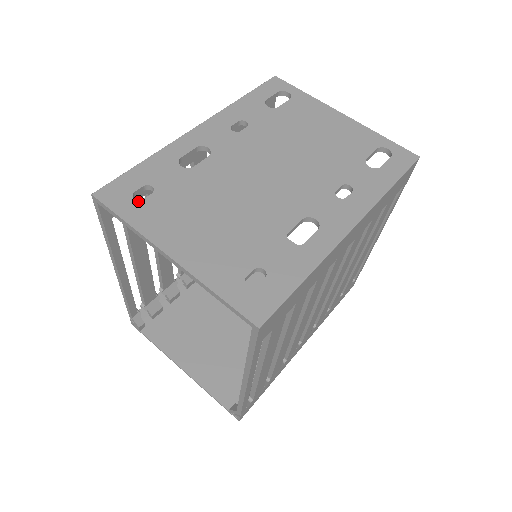
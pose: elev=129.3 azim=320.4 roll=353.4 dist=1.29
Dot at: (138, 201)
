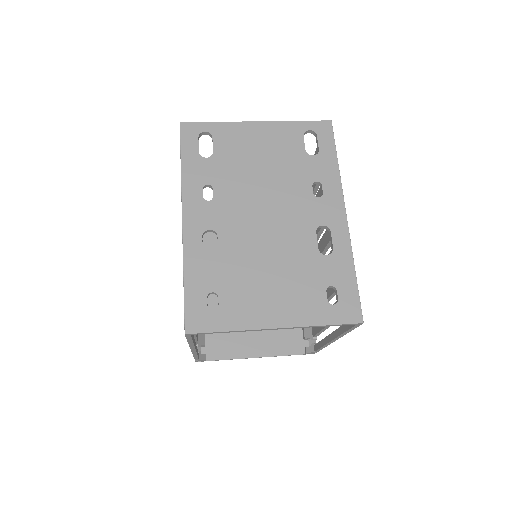
Dot at: (217, 311)
